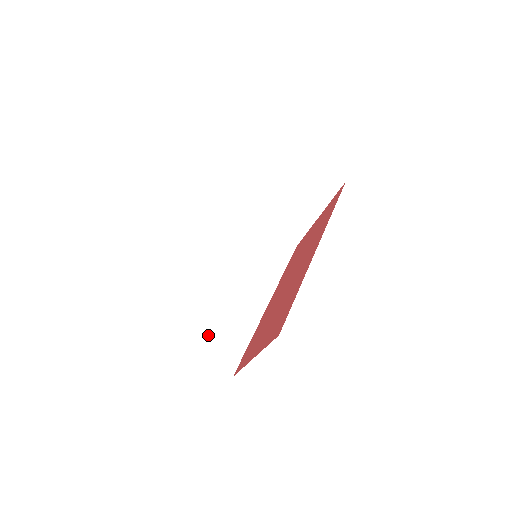
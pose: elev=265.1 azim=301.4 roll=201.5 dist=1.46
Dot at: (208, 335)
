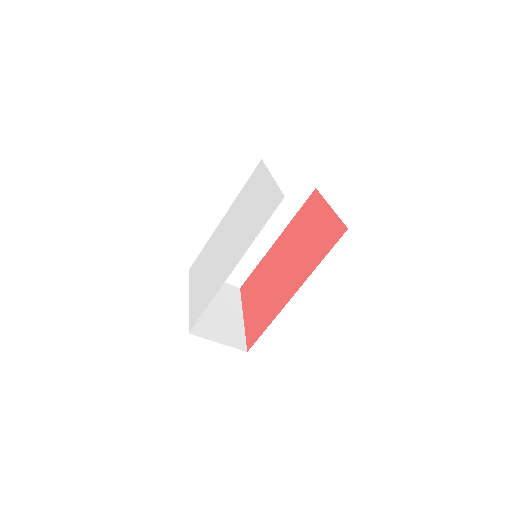
Dot at: occluded
